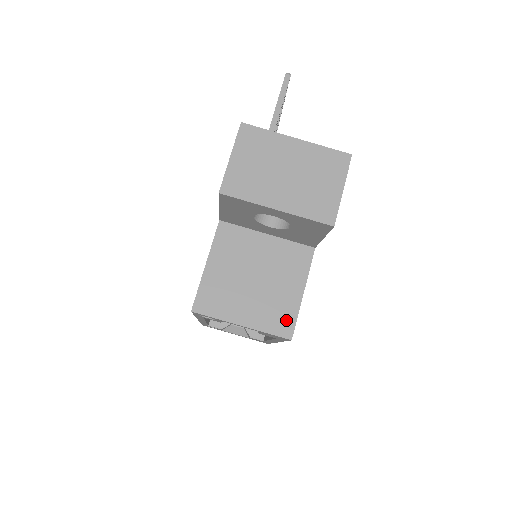
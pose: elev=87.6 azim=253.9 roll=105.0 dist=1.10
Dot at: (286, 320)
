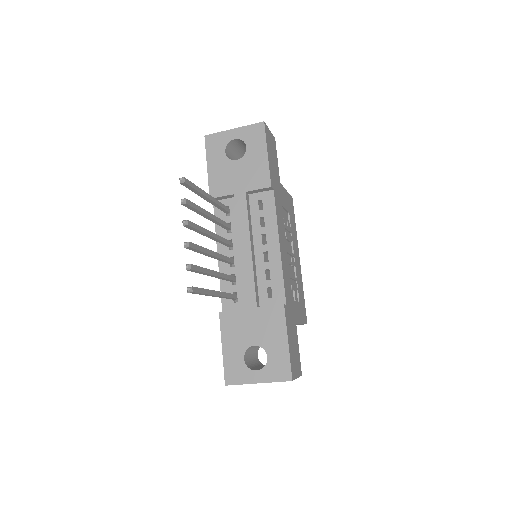
Dot at: occluded
